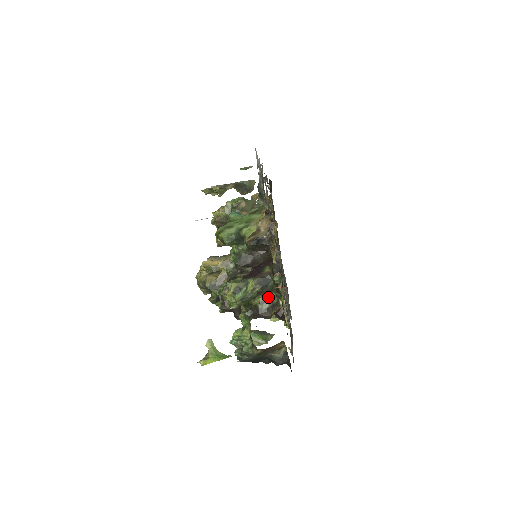
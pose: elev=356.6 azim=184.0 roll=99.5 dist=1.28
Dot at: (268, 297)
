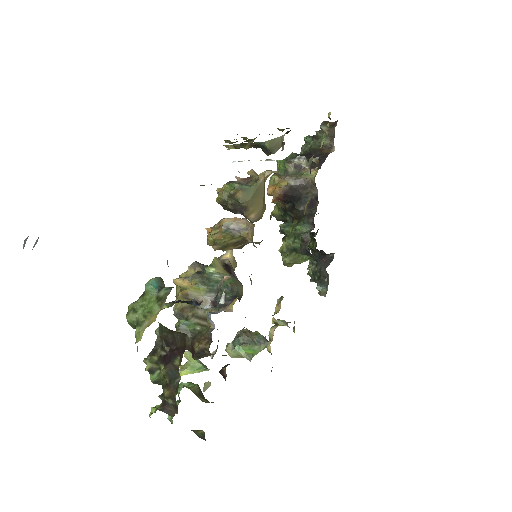
Dot at: (172, 395)
